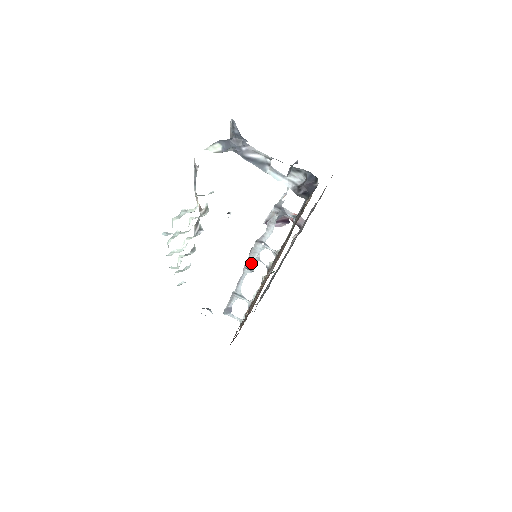
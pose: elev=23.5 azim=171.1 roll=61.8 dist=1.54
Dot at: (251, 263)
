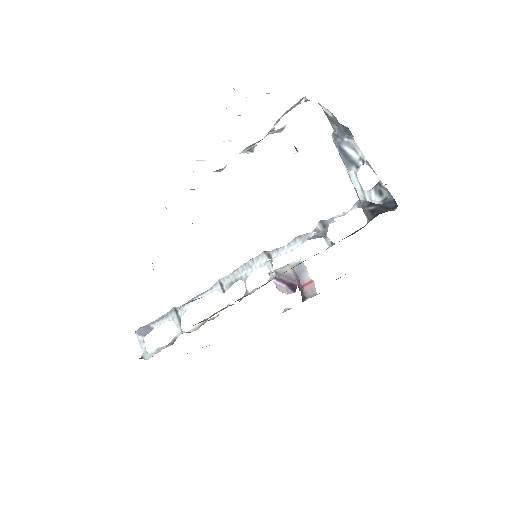
Dot at: (232, 279)
